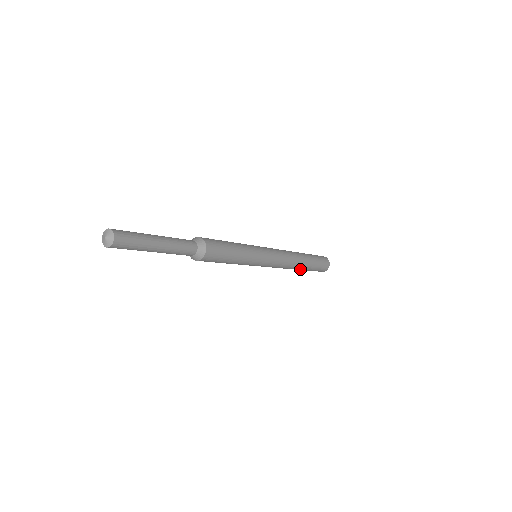
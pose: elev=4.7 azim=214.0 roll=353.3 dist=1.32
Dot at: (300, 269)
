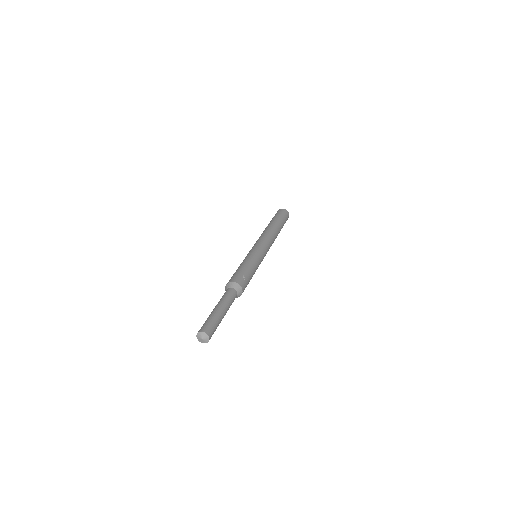
Dot at: occluded
